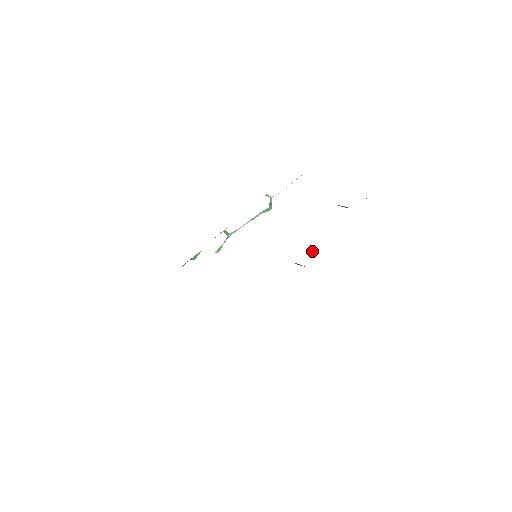
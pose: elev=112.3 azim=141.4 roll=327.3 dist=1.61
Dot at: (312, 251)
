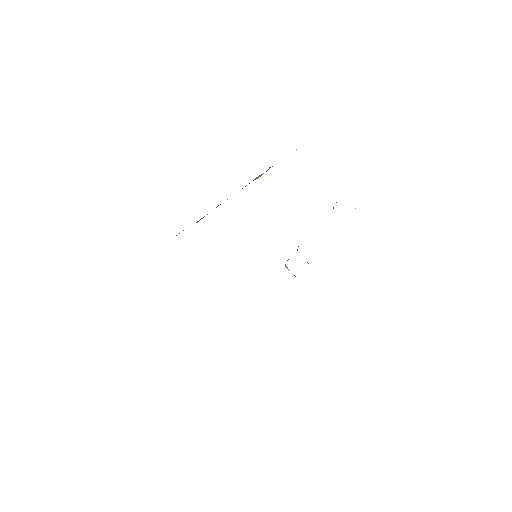
Dot at: occluded
